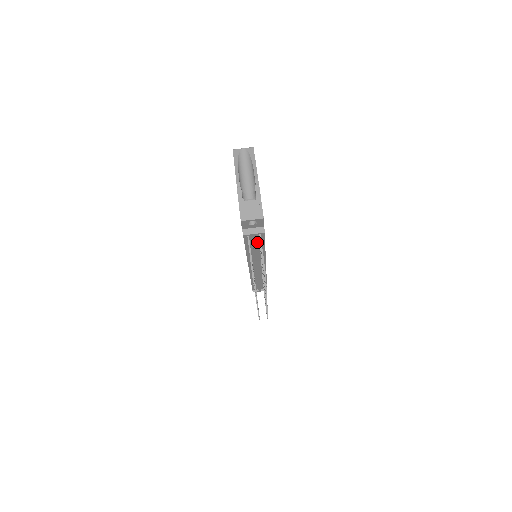
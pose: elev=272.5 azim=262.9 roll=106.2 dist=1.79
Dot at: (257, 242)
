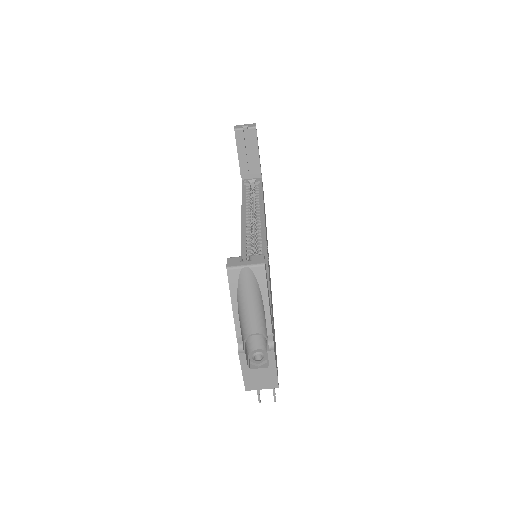
Dot at: occluded
